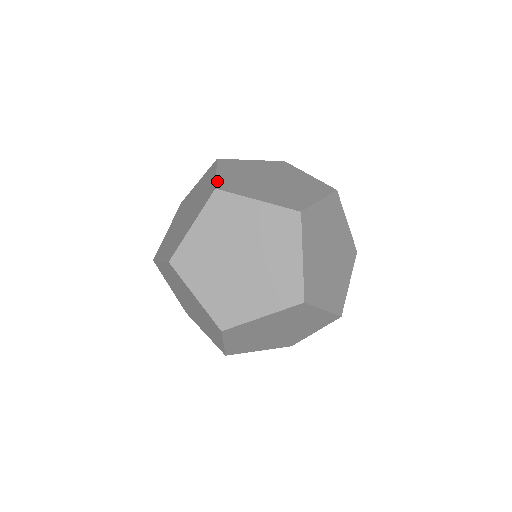
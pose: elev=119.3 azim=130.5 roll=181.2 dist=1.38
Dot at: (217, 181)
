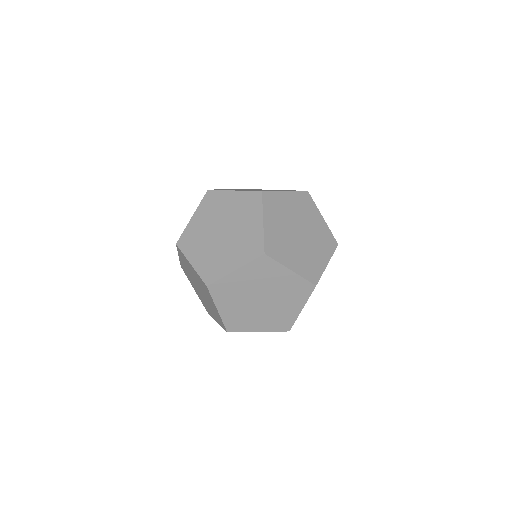
Dot at: occluded
